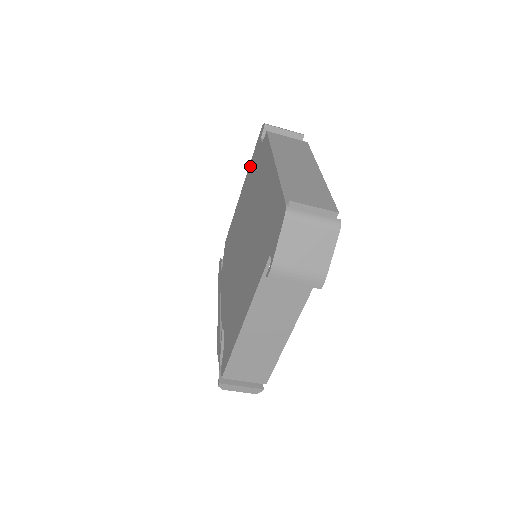
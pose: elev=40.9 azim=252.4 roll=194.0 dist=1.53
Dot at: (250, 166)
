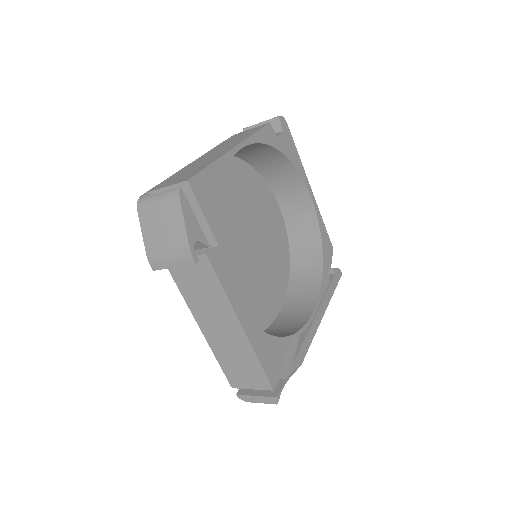
Dot at: occluded
